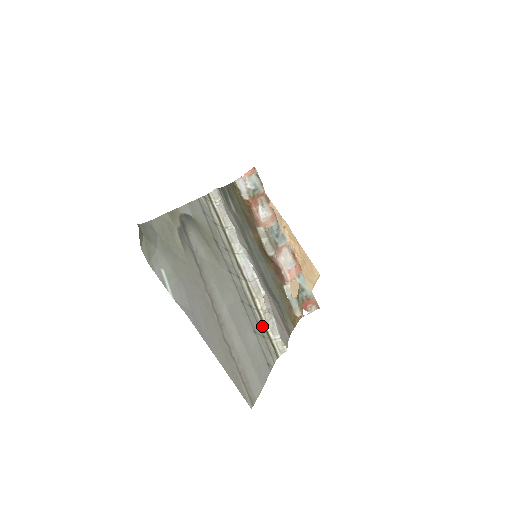
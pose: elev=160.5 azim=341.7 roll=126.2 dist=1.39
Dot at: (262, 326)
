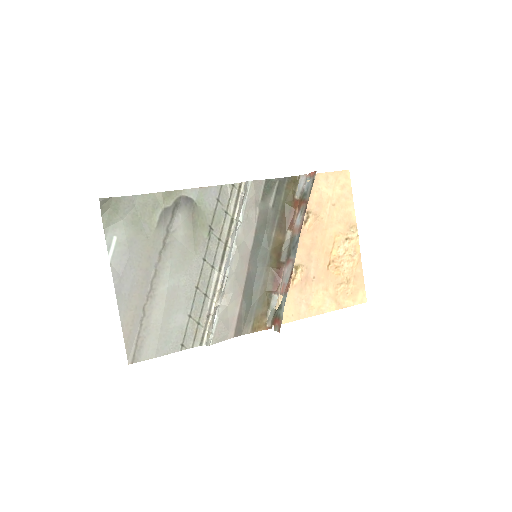
Dot at: (206, 315)
